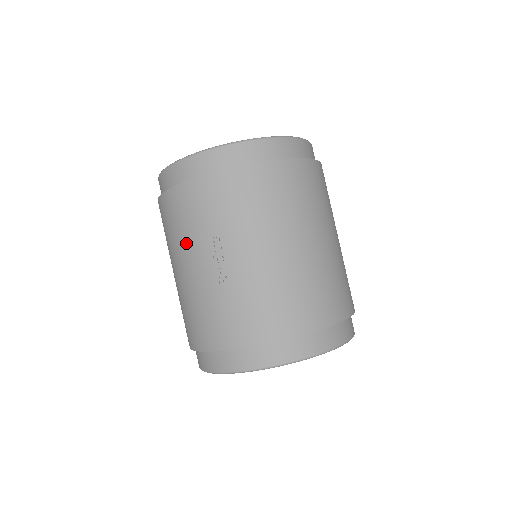
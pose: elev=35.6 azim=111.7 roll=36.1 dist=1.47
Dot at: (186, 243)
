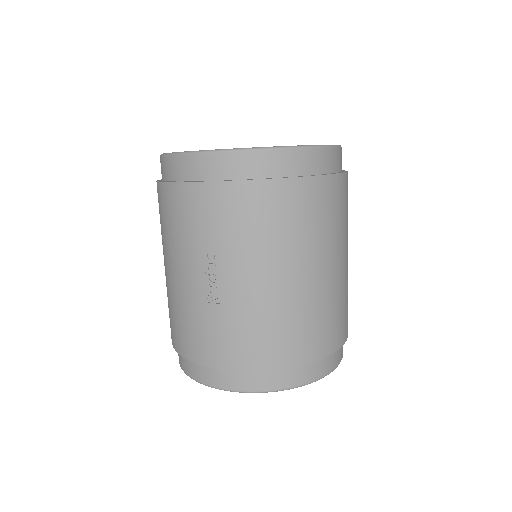
Dot at: (179, 247)
